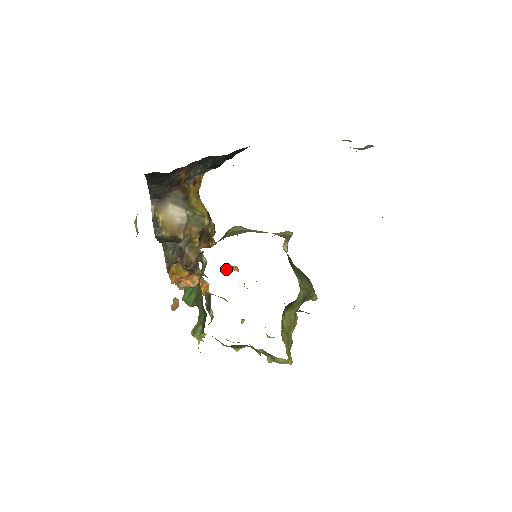
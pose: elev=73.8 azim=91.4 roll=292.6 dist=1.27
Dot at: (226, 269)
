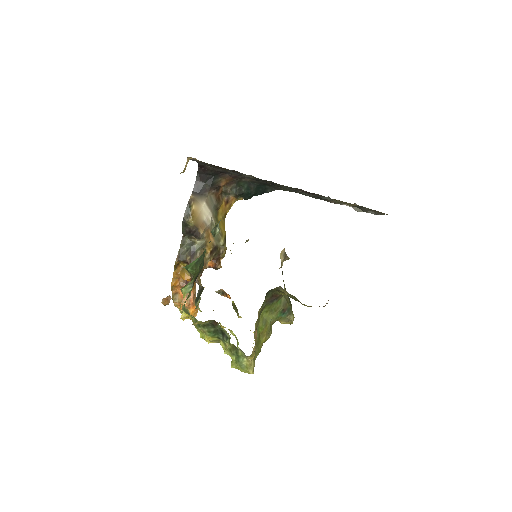
Dot at: (221, 293)
